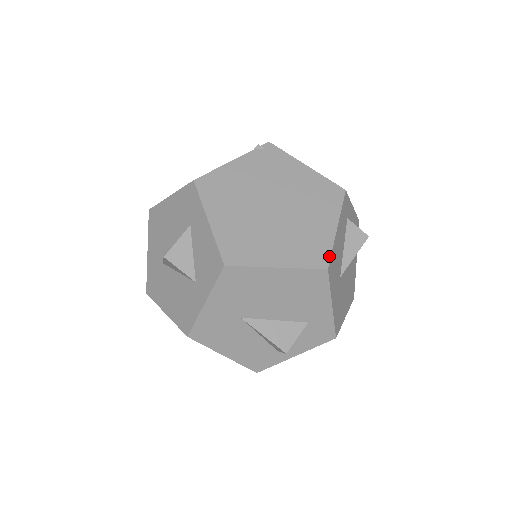
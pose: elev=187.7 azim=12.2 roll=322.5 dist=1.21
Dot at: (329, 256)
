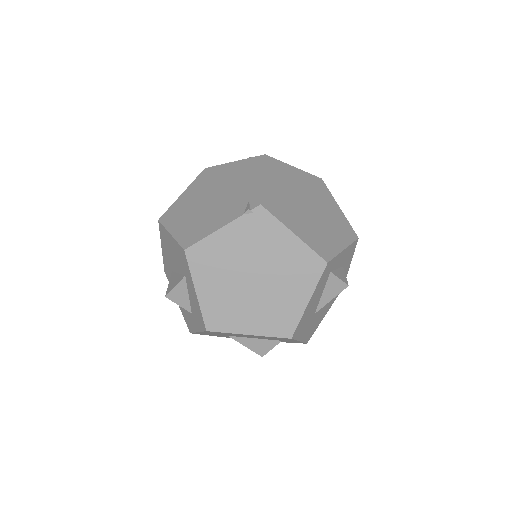
Dot at: (295, 328)
